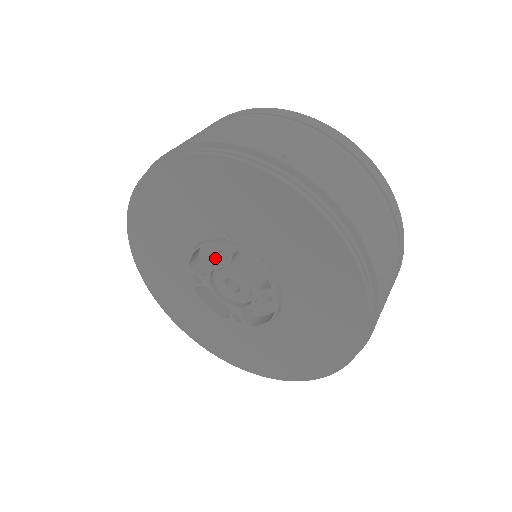
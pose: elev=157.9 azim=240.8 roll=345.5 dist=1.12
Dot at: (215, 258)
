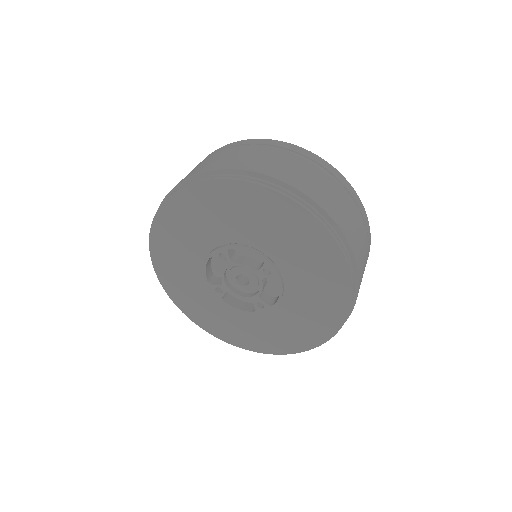
Dot at: occluded
